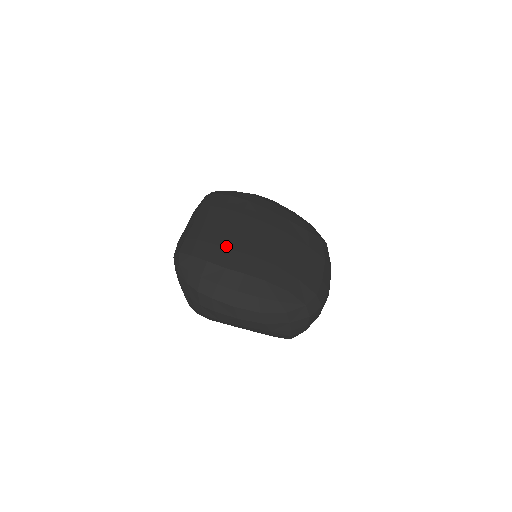
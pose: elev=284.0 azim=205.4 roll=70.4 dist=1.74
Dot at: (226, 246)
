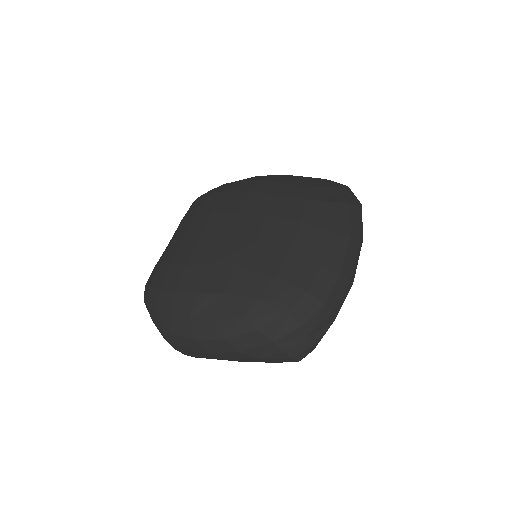
Dot at: (181, 262)
